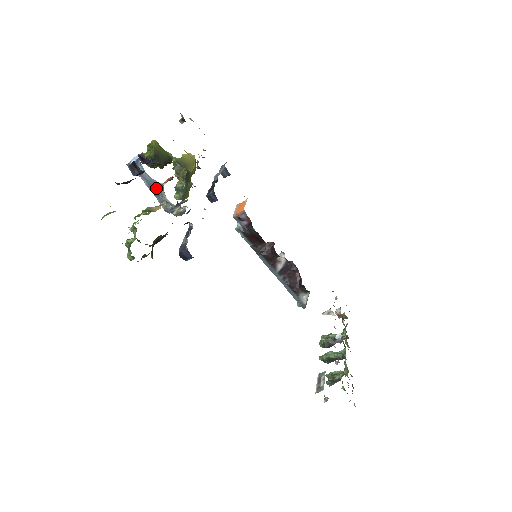
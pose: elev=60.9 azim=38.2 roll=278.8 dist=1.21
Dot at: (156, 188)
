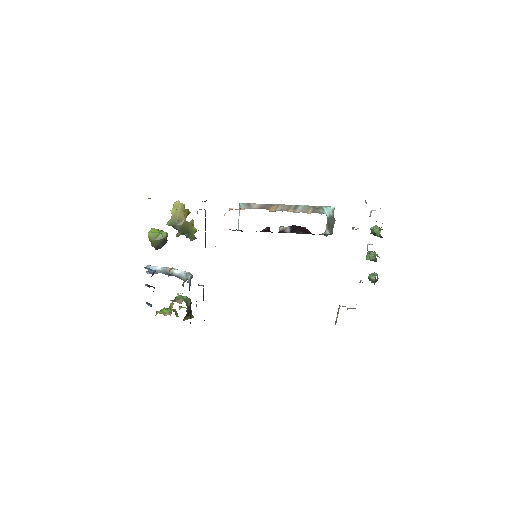
Dot at: (169, 275)
